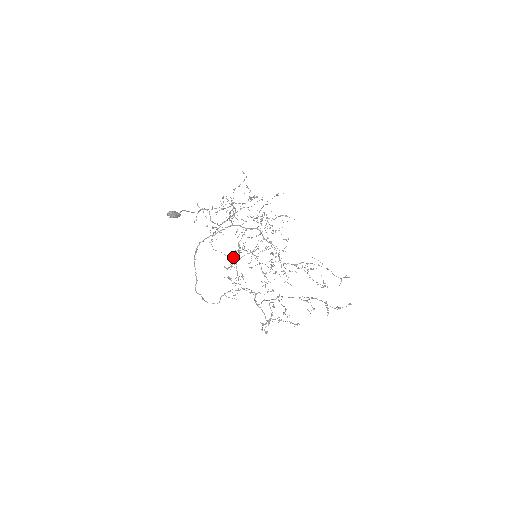
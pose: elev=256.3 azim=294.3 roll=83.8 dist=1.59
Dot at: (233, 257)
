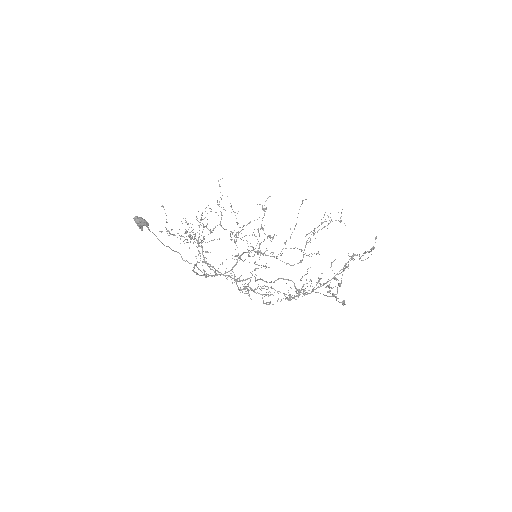
Dot at: occluded
